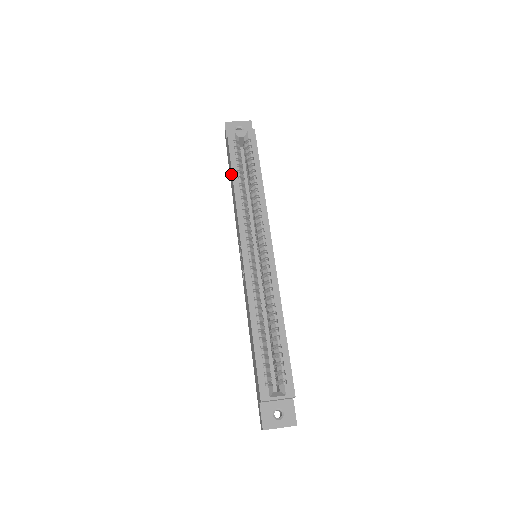
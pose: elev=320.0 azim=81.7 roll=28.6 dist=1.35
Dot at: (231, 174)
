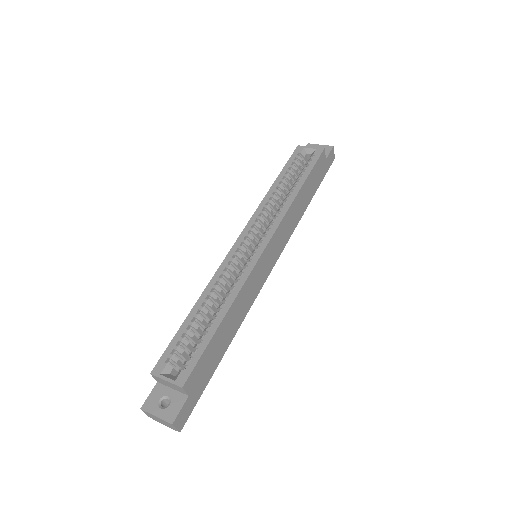
Dot at: occluded
